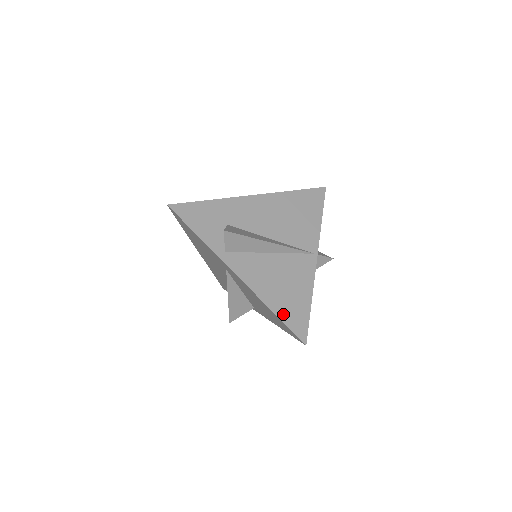
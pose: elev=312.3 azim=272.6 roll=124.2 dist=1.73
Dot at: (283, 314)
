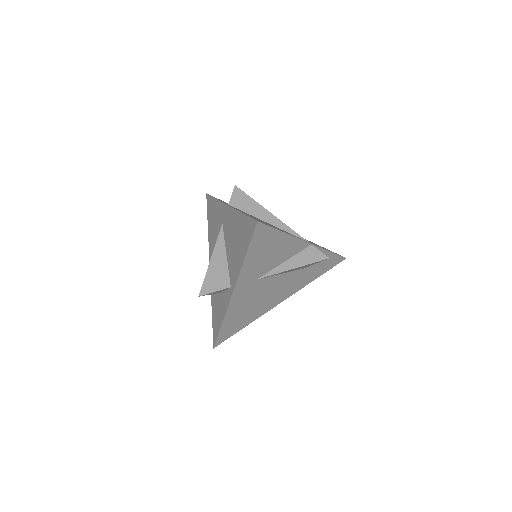
Dot at: occluded
